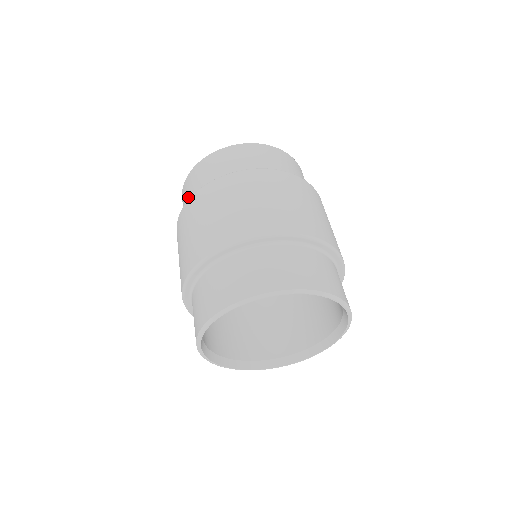
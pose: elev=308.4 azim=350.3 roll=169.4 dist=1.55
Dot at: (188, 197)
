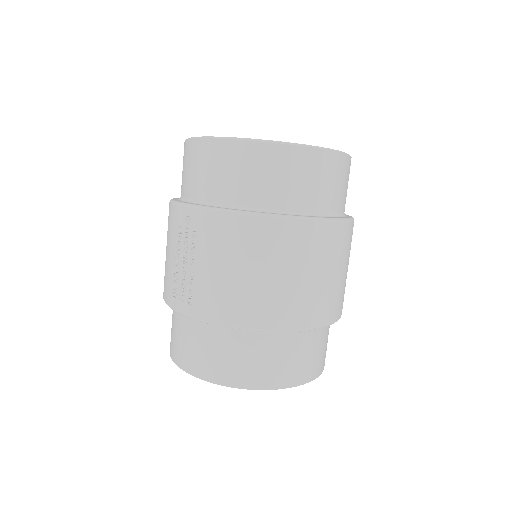
Dot at: (255, 185)
